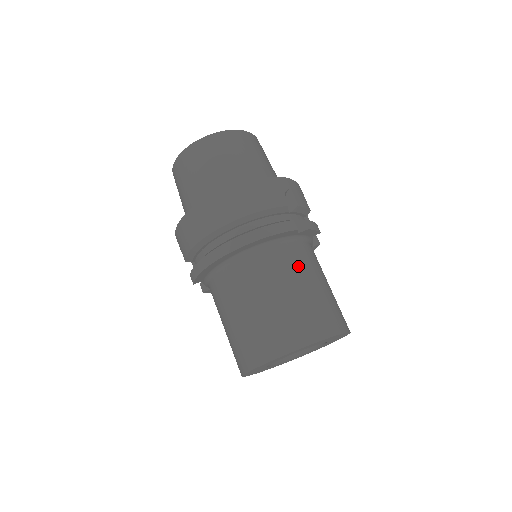
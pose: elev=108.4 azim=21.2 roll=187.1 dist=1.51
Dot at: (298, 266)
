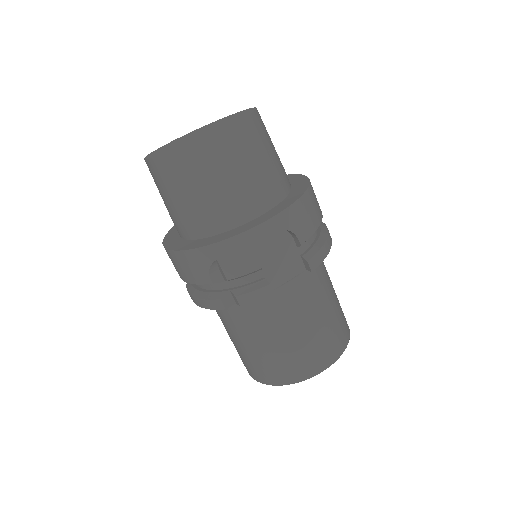
Dot at: (243, 326)
